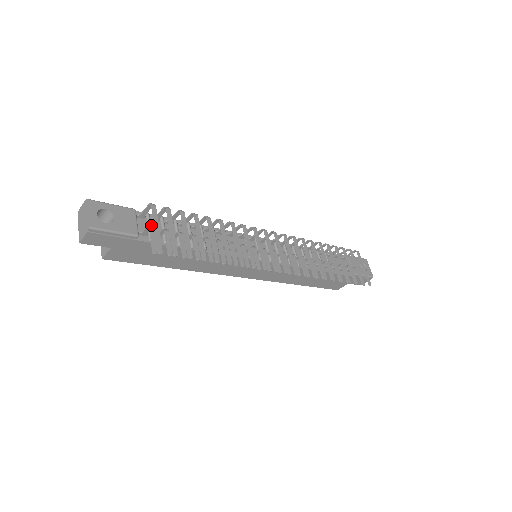
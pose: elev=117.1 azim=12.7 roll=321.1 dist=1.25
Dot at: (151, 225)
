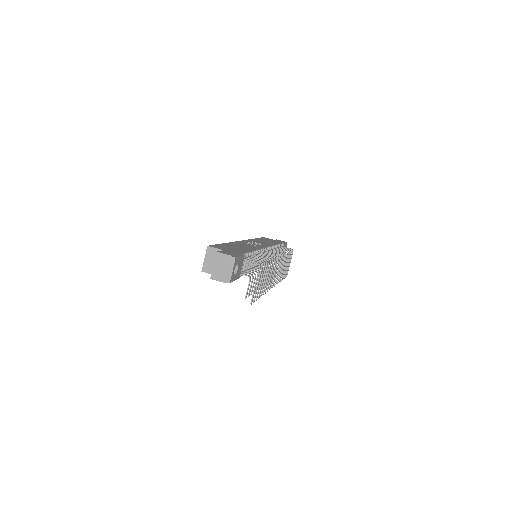
Dot at: (243, 262)
